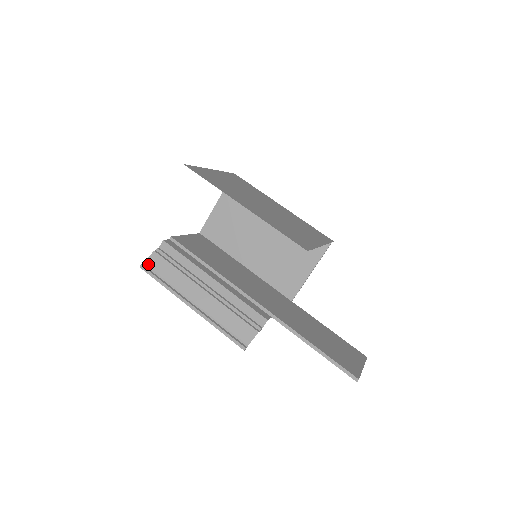
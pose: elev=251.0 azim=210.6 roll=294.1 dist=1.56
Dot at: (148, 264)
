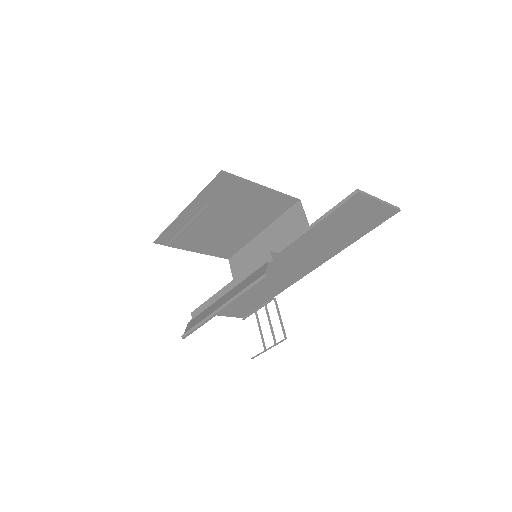
Dot at: (186, 331)
